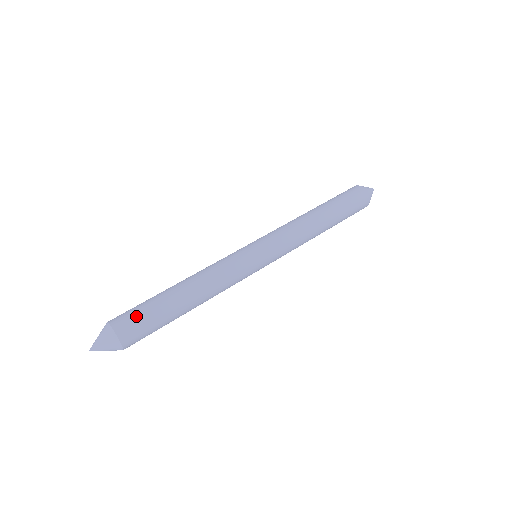
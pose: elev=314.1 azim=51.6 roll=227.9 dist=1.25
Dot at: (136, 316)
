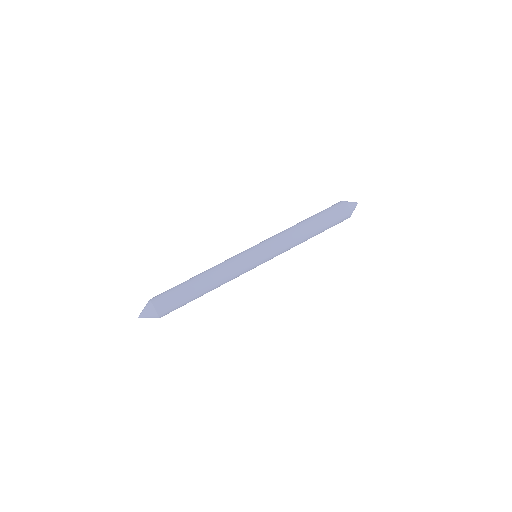
Dot at: (166, 293)
